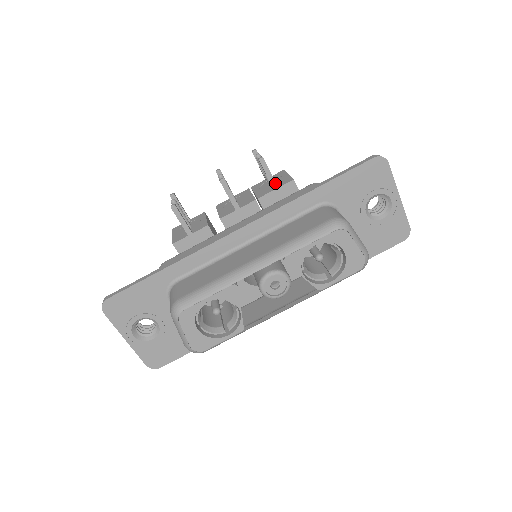
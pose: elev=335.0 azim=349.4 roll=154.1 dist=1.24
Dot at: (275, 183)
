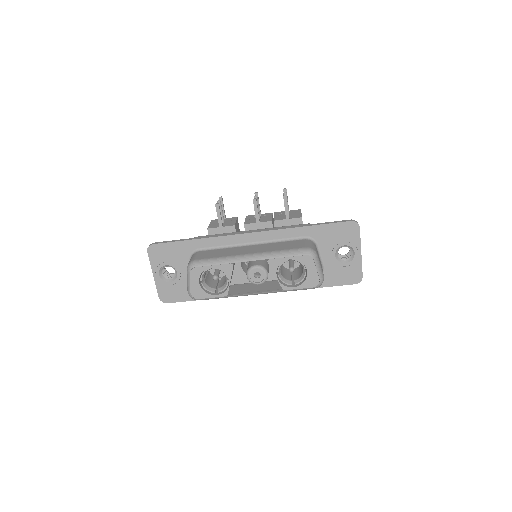
Dot at: occluded
